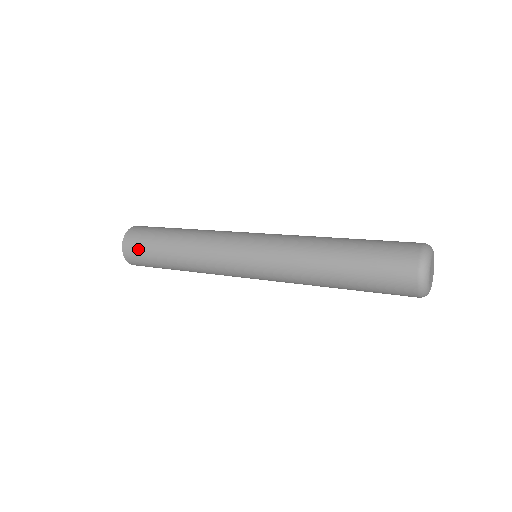
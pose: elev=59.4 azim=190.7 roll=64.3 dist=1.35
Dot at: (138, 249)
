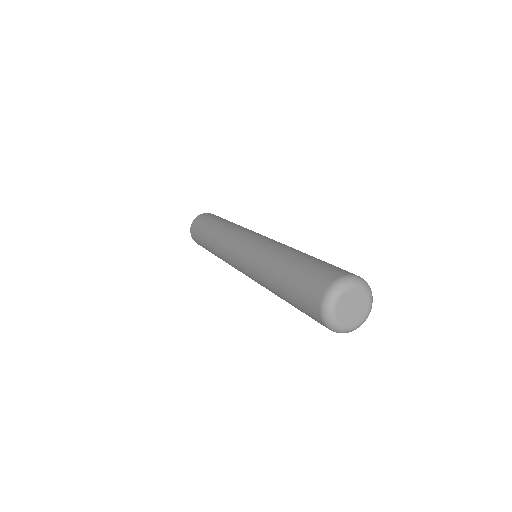
Dot at: (196, 237)
